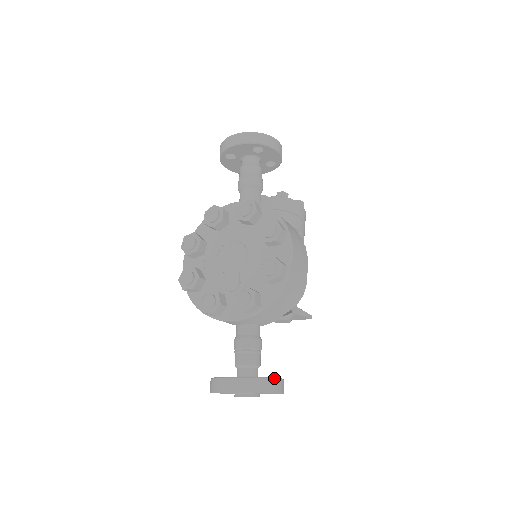
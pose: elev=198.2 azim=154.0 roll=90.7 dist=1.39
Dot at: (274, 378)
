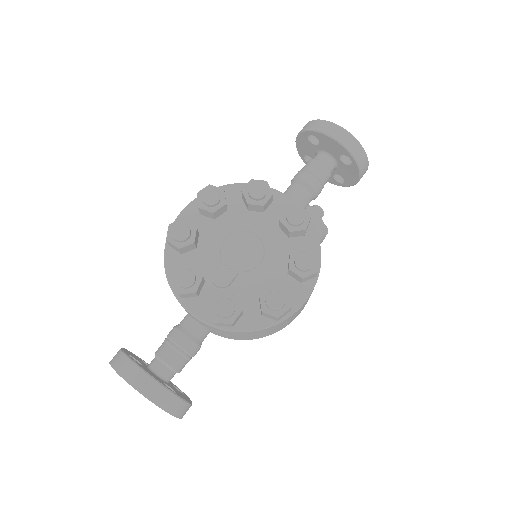
Dot at: (188, 402)
